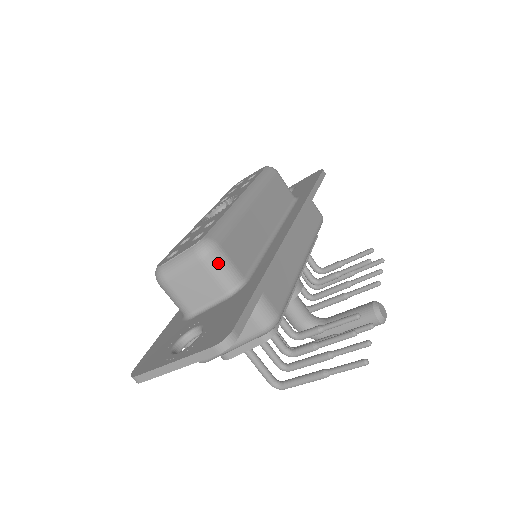
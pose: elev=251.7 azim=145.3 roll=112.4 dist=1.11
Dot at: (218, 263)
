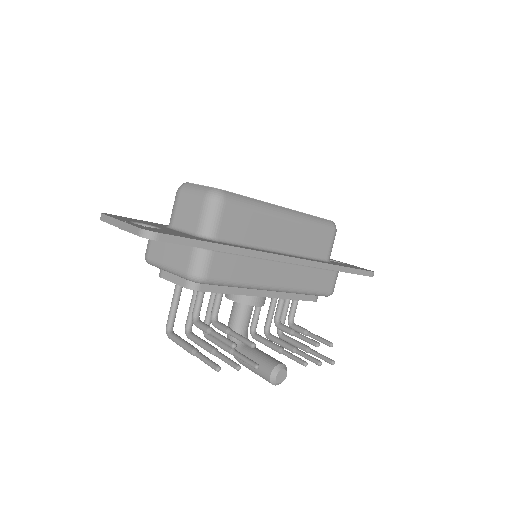
Dot at: (211, 210)
